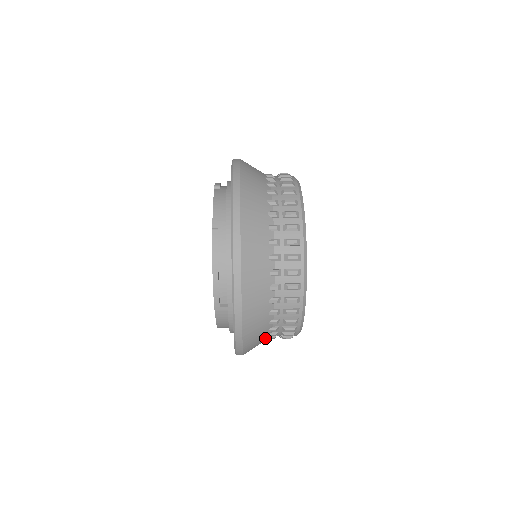
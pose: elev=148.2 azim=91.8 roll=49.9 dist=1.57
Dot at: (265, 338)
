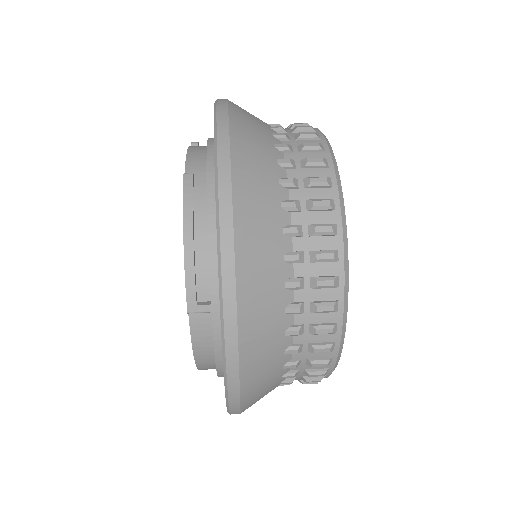
Dot at: (278, 373)
